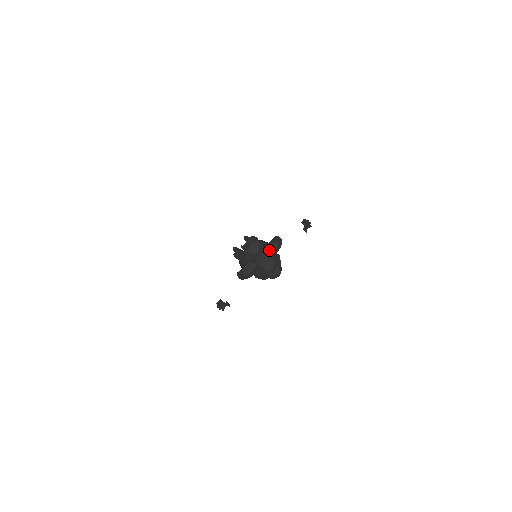
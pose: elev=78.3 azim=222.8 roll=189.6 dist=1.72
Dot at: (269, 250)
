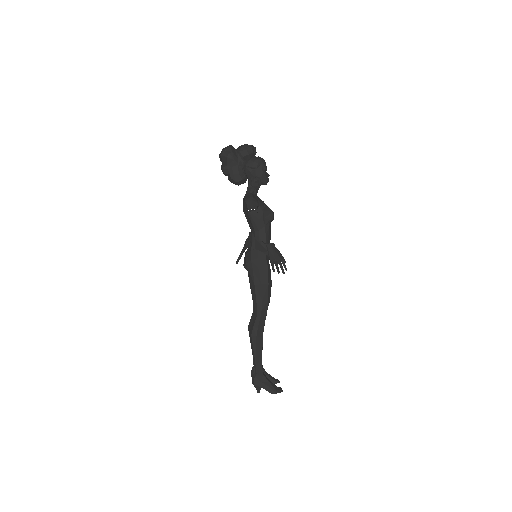
Dot at: occluded
